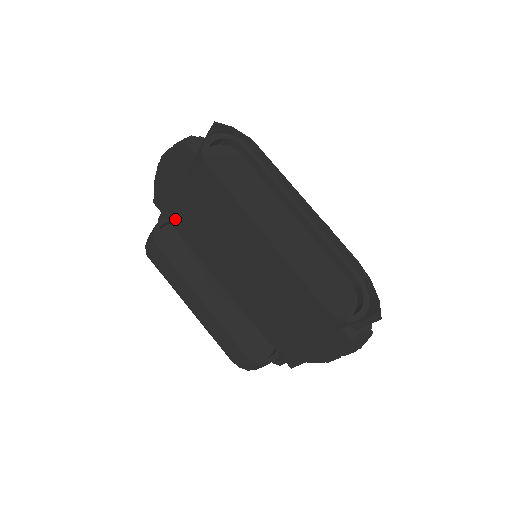
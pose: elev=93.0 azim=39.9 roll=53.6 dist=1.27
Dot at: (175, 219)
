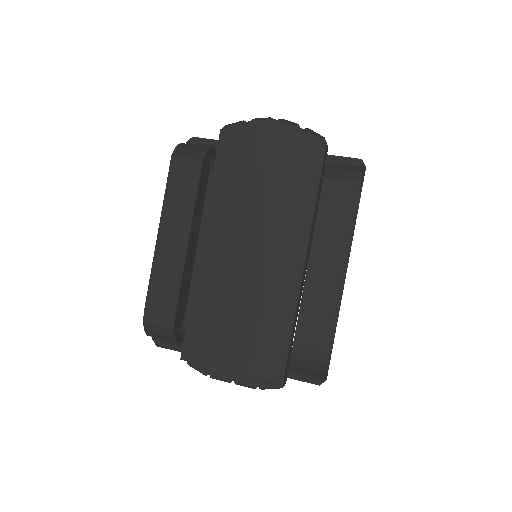
Dot at: (227, 162)
